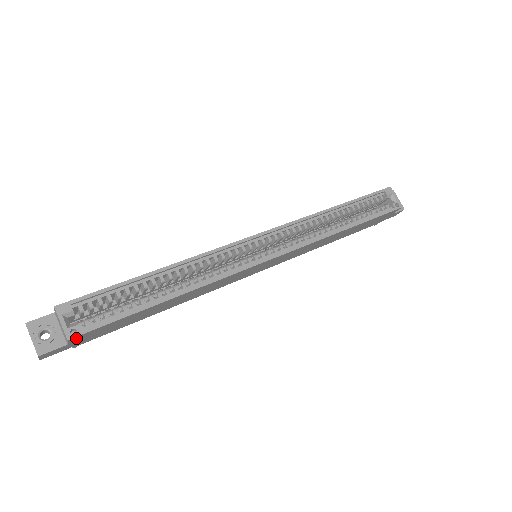
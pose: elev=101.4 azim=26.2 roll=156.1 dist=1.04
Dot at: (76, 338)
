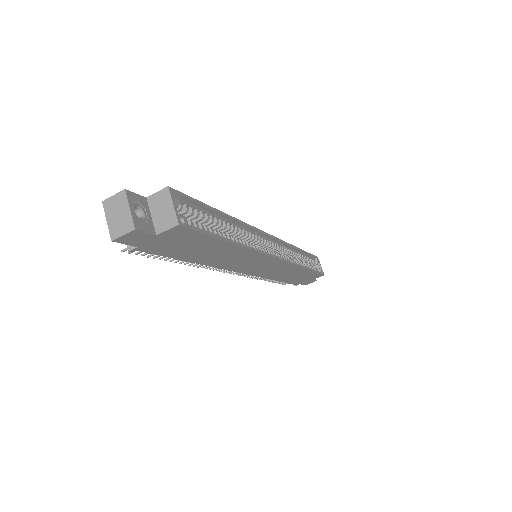
Dot at: (176, 230)
